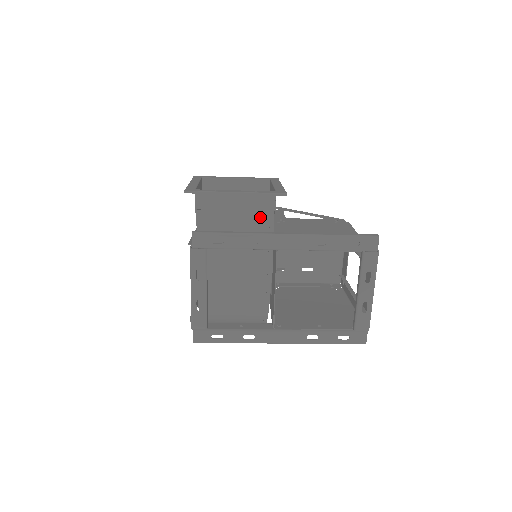
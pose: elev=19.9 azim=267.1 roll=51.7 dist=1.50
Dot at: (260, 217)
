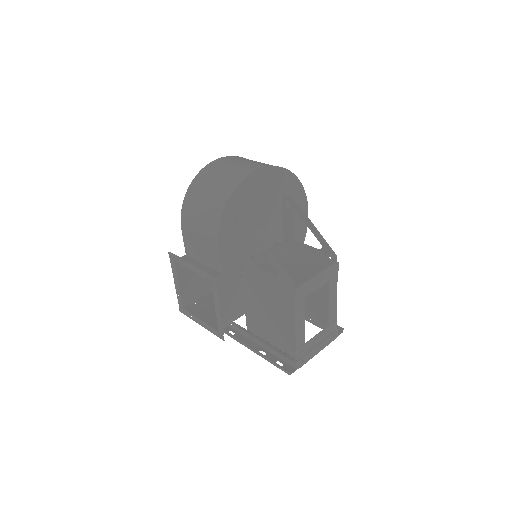
Dot at: occluded
